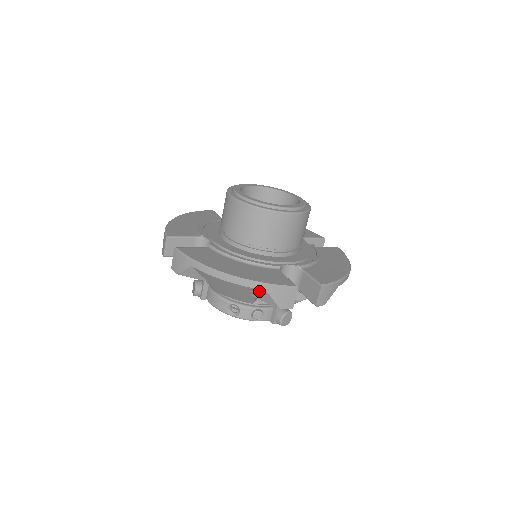
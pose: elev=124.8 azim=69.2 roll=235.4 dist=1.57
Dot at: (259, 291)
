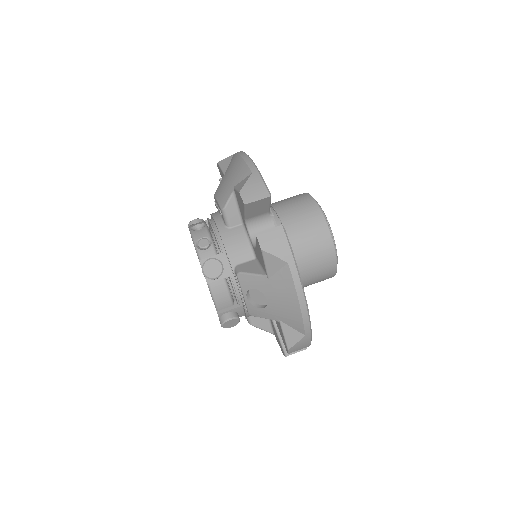
Dot at: (247, 175)
